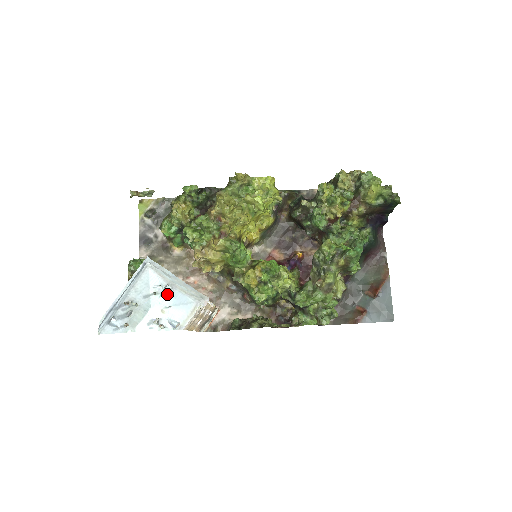
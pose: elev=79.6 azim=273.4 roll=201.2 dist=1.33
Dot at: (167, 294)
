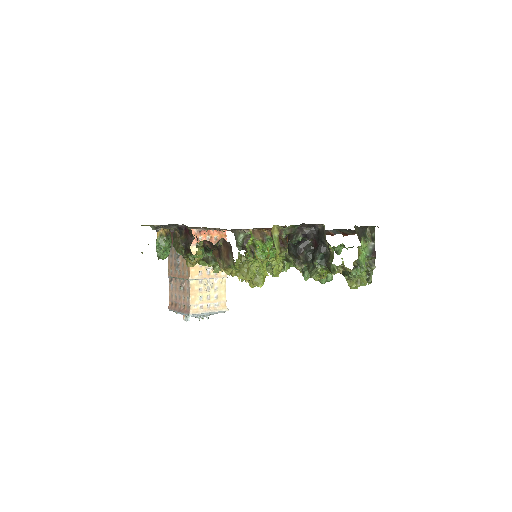
Dot at: (206, 316)
